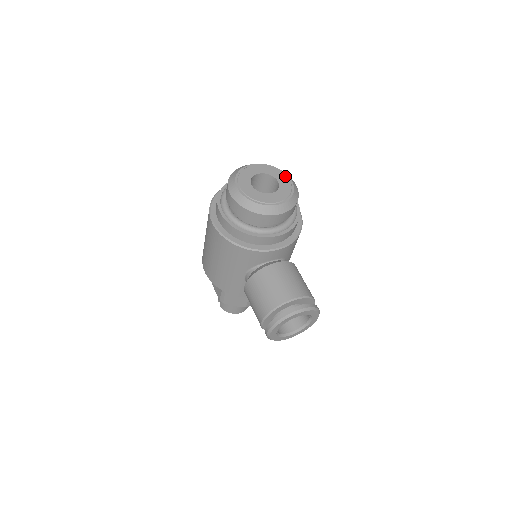
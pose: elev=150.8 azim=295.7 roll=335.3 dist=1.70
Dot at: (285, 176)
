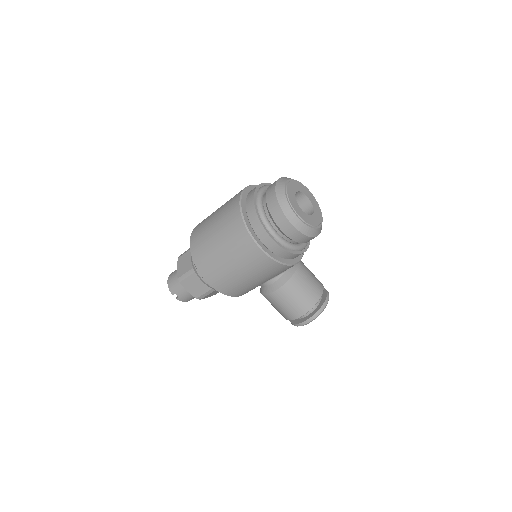
Dot at: (306, 189)
